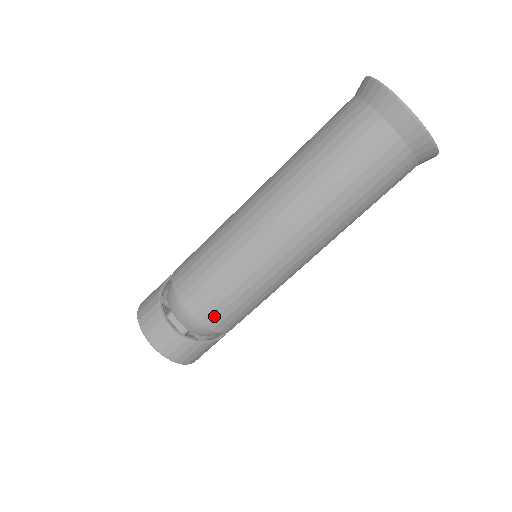
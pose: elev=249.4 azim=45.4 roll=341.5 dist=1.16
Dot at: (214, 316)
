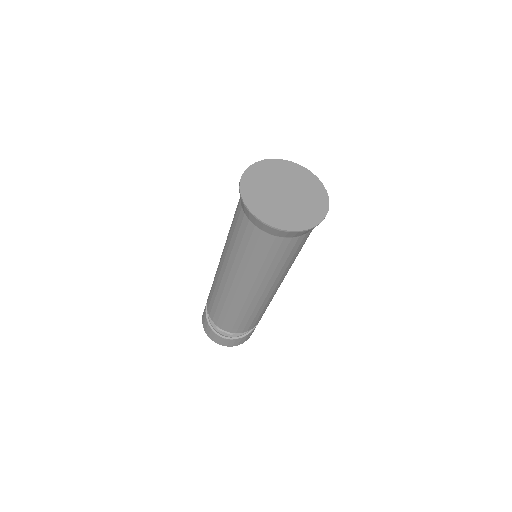
Dot at: (242, 329)
